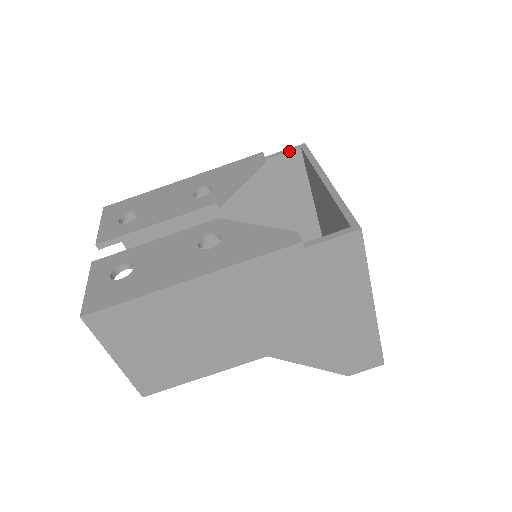
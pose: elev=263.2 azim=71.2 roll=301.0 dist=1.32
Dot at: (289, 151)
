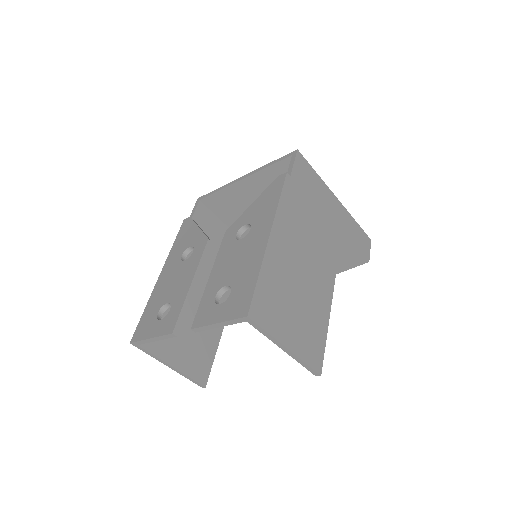
Dot at: (196, 207)
